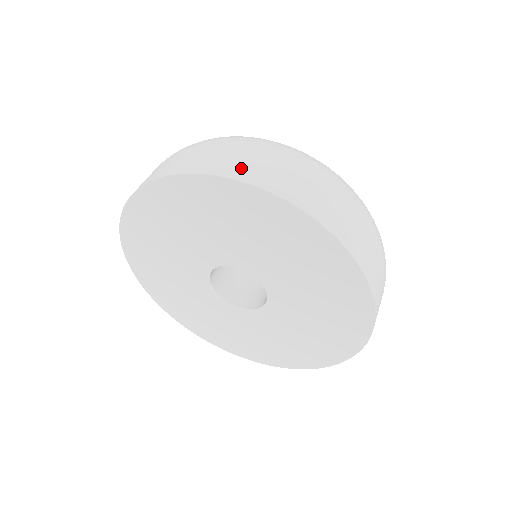
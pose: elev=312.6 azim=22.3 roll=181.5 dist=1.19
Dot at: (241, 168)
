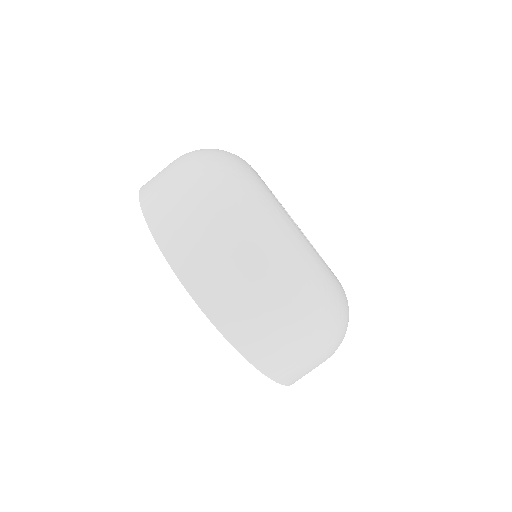
Dot at: (288, 373)
